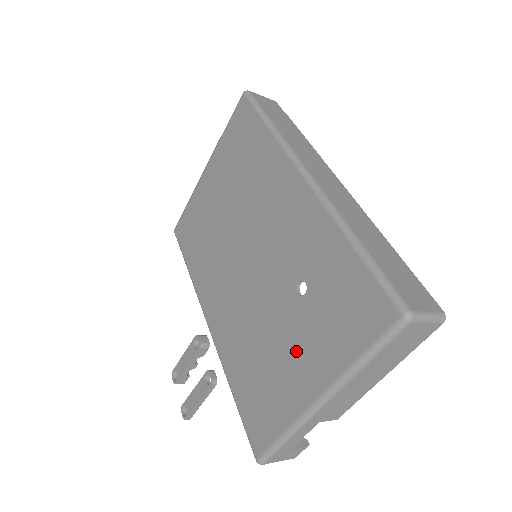
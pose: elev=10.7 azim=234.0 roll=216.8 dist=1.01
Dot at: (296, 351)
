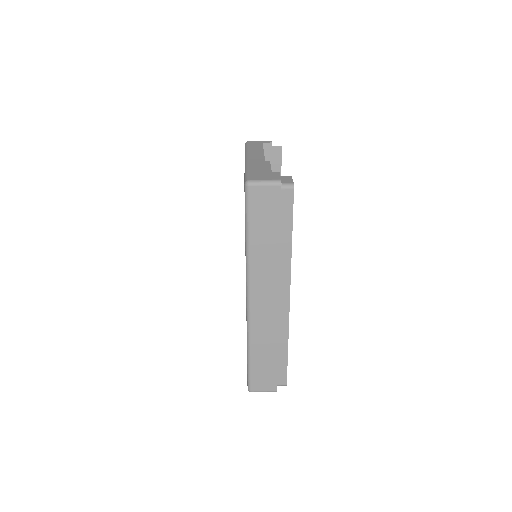
Dot at: occluded
